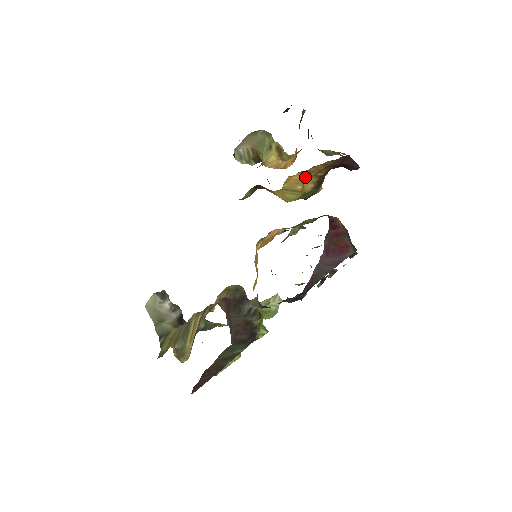
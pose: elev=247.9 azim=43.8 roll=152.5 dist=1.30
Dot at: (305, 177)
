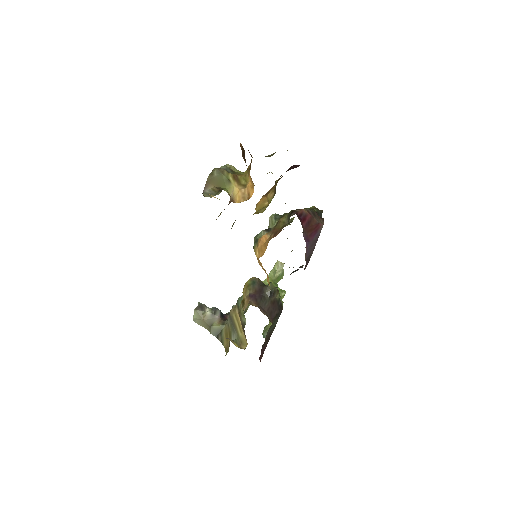
Dot at: occluded
